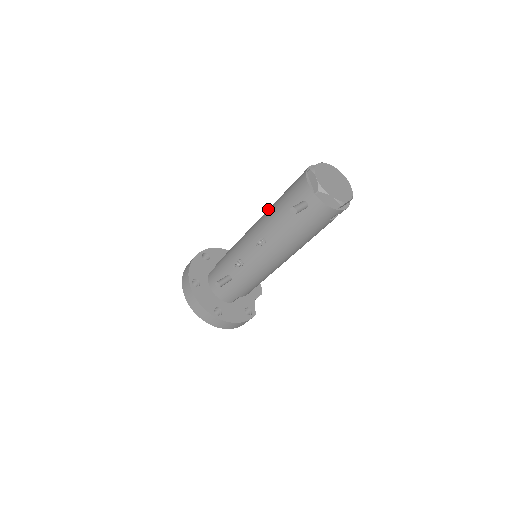
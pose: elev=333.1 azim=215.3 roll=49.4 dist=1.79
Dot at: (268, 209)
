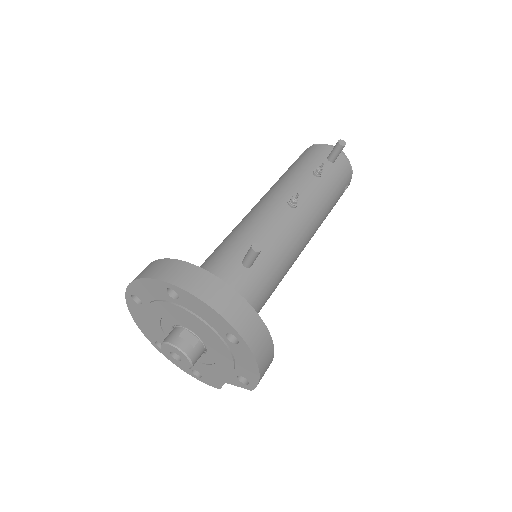
Dot at: (272, 186)
